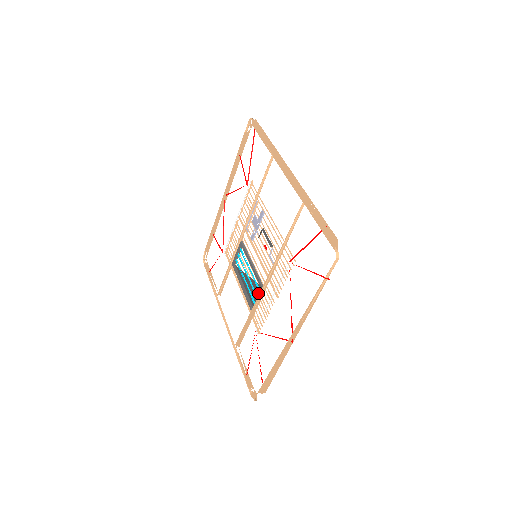
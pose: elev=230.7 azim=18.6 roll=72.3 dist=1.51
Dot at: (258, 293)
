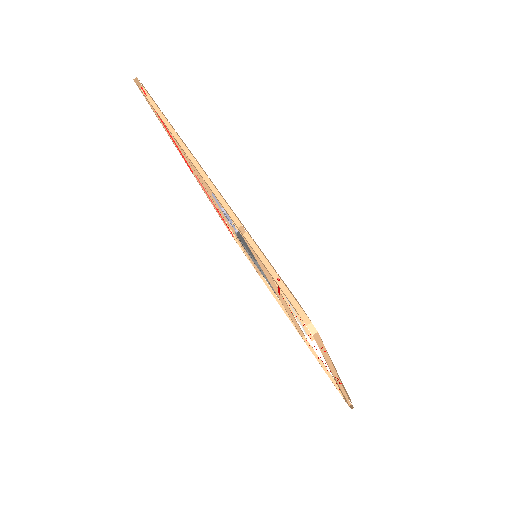
Dot at: occluded
